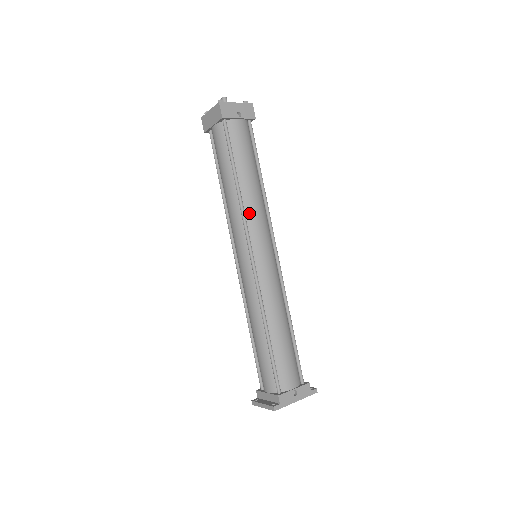
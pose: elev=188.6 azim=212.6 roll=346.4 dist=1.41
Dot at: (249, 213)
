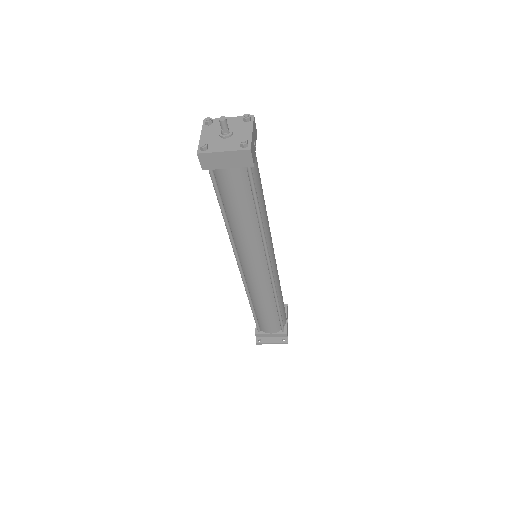
Dot at: (267, 236)
